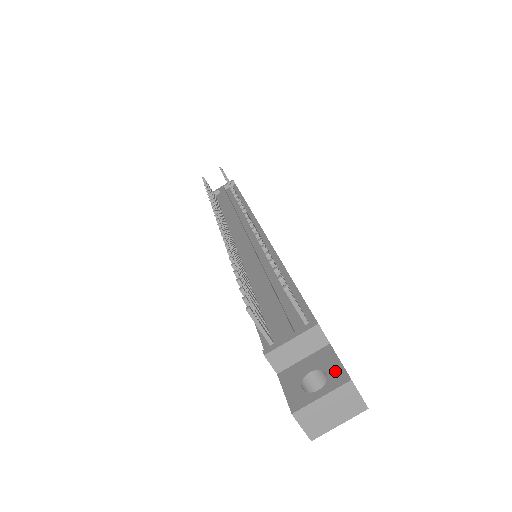
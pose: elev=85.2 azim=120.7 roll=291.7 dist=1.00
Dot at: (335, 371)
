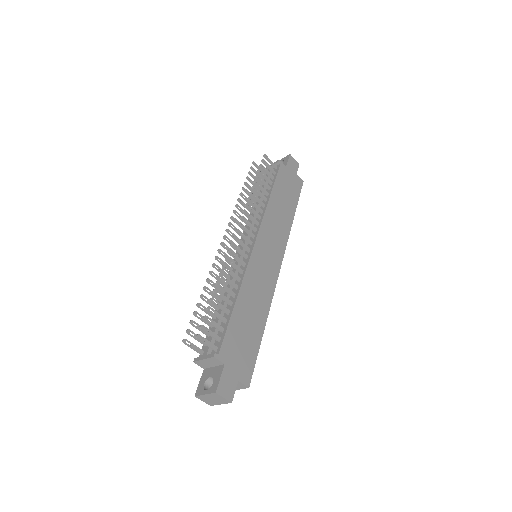
Dot at: (215, 383)
